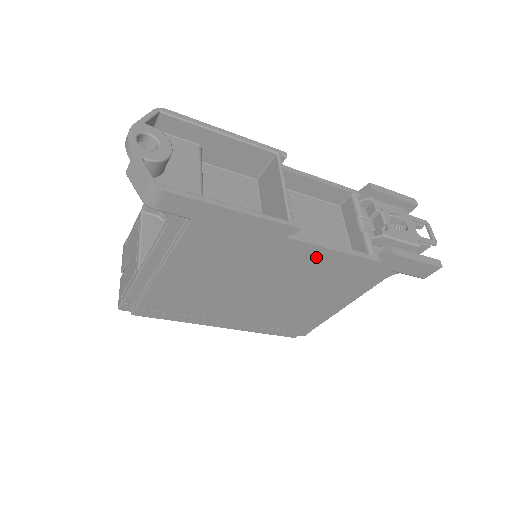
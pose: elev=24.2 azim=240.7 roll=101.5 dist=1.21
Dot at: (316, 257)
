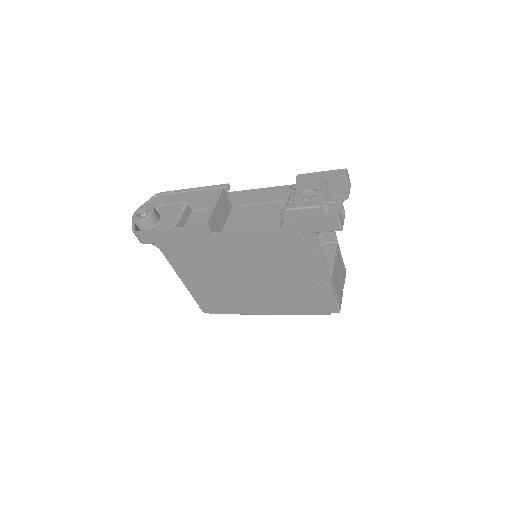
Dot at: (242, 242)
